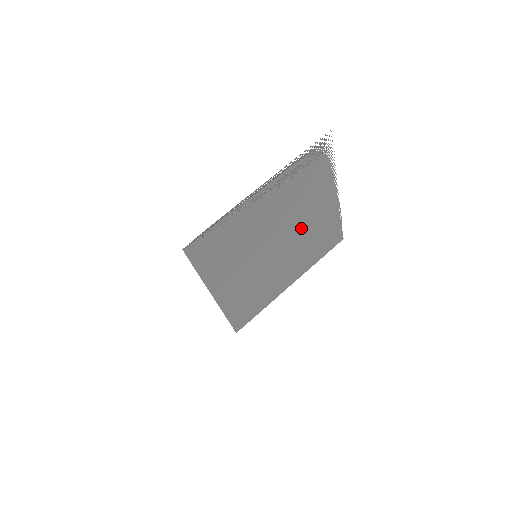
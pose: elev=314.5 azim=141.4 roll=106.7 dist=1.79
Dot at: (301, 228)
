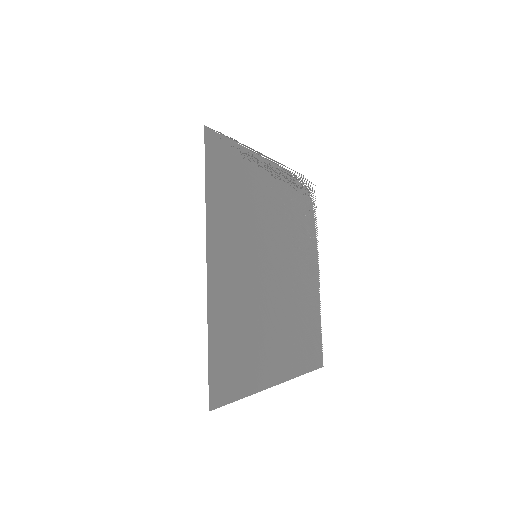
Dot at: (293, 279)
